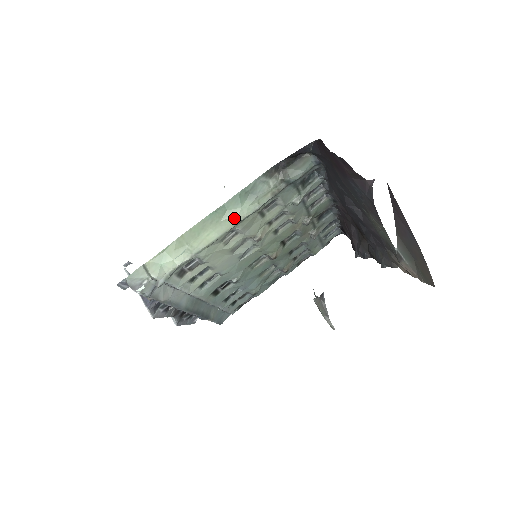
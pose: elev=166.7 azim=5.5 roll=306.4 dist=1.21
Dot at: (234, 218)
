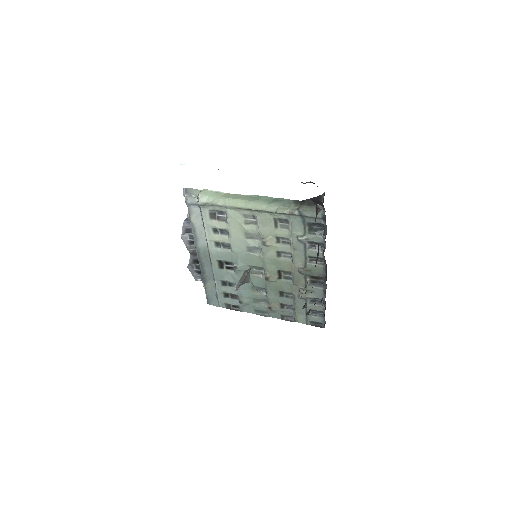
Dot at: (259, 205)
